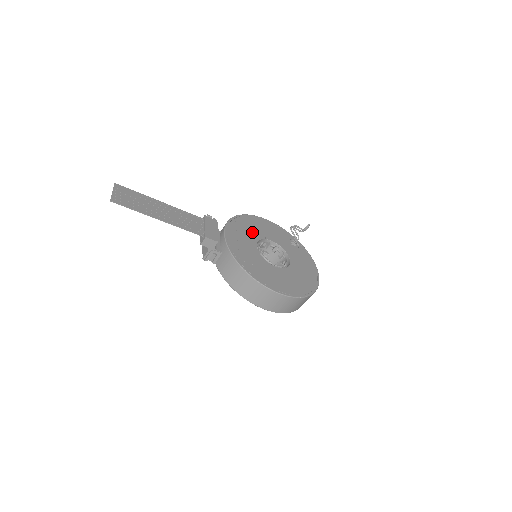
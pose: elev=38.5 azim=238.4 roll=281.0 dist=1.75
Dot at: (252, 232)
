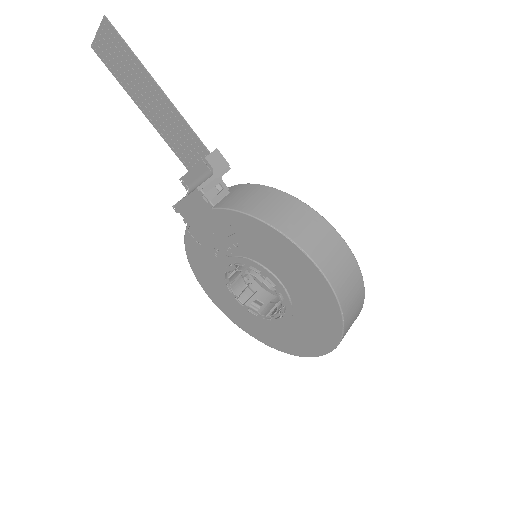
Dot at: occluded
